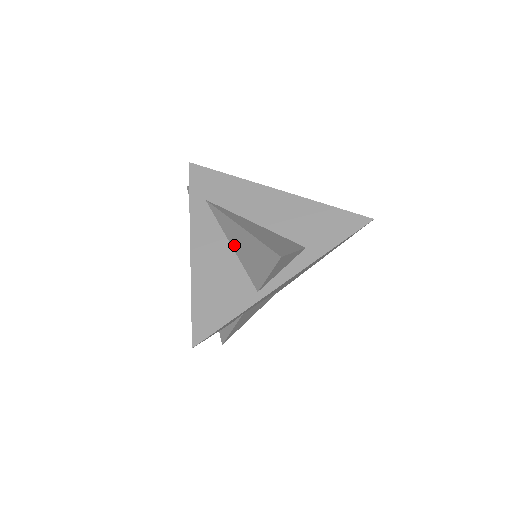
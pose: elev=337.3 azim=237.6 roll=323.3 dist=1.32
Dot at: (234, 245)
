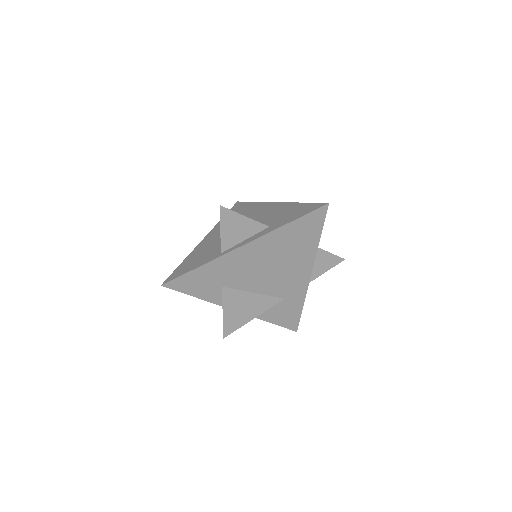
Dot at: occluded
